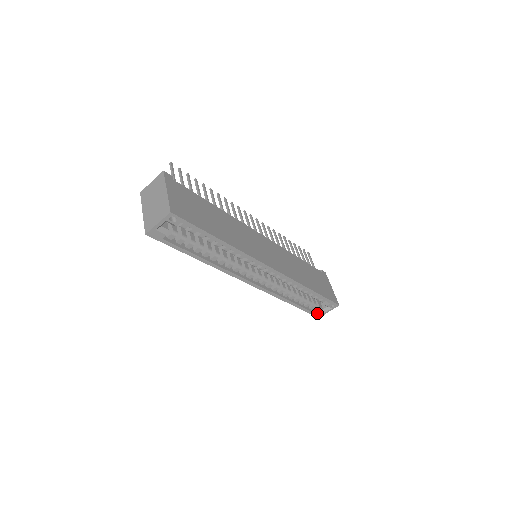
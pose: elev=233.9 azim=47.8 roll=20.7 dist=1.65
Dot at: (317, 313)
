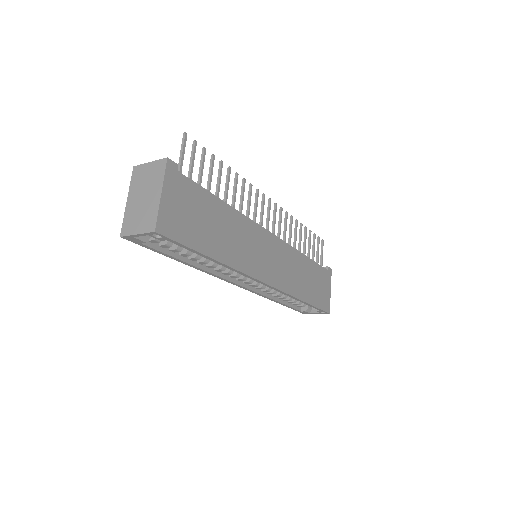
Dot at: (303, 312)
